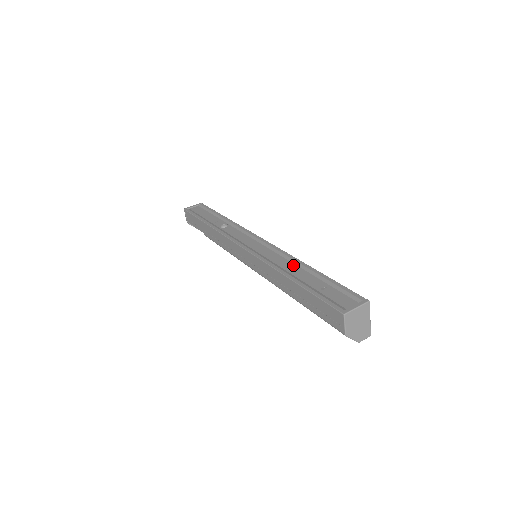
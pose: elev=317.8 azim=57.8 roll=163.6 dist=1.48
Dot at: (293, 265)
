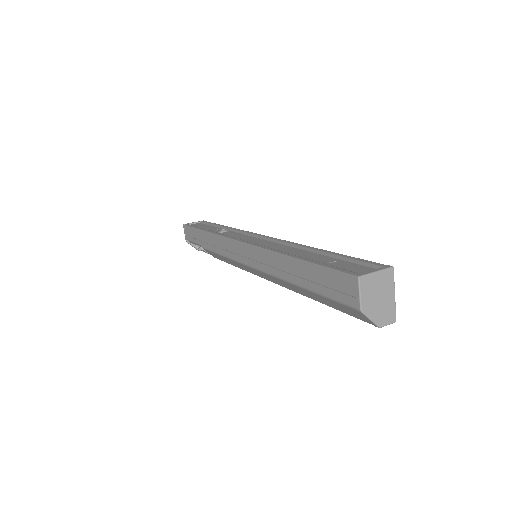
Dot at: (297, 249)
